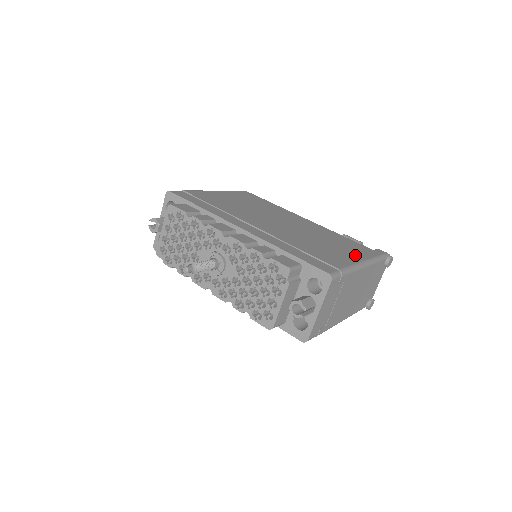
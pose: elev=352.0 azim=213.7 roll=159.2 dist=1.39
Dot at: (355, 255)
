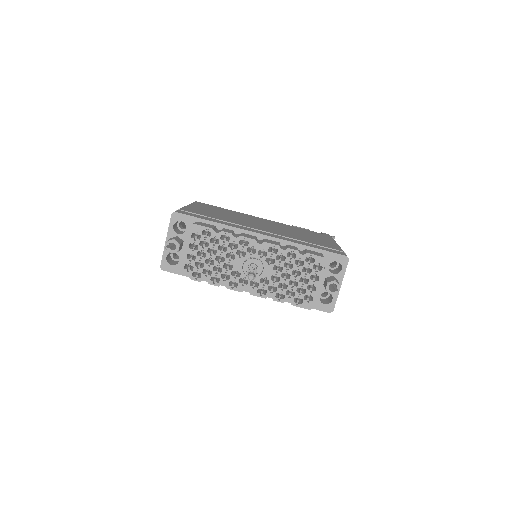
Dot at: (327, 240)
